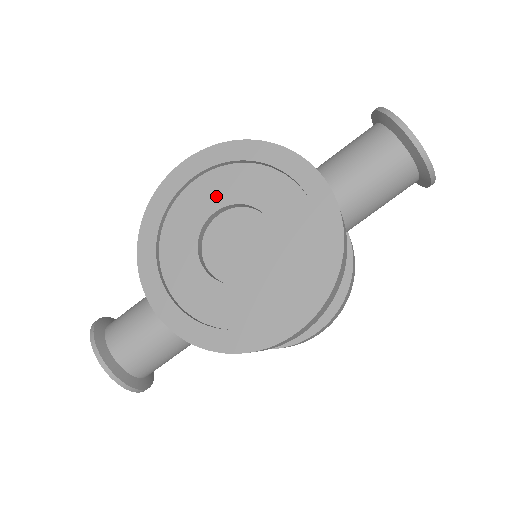
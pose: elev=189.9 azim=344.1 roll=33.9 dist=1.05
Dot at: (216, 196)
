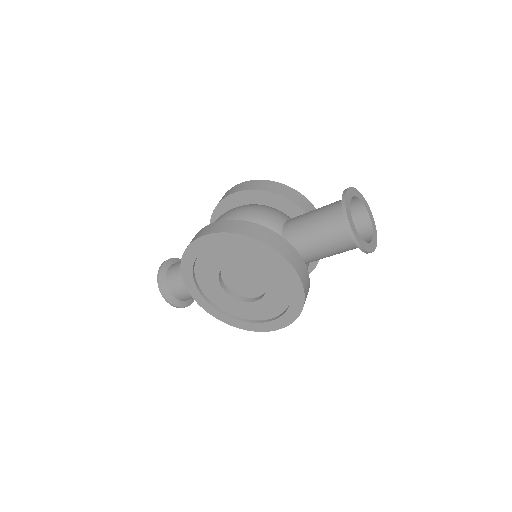
Dot at: (228, 257)
